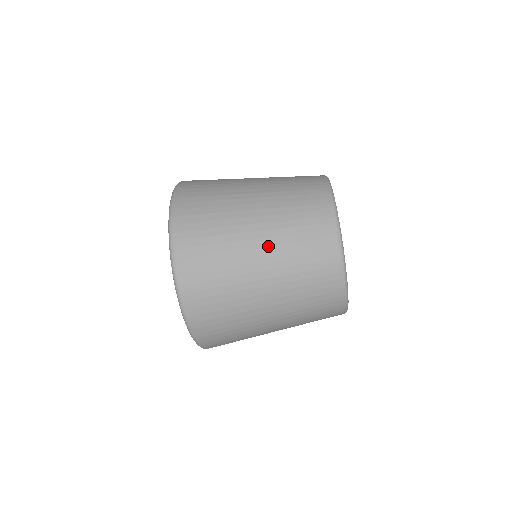
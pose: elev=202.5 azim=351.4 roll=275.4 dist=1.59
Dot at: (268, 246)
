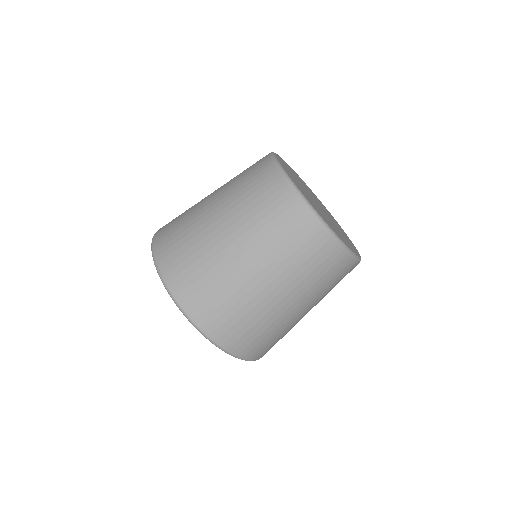
Dot at: (229, 219)
